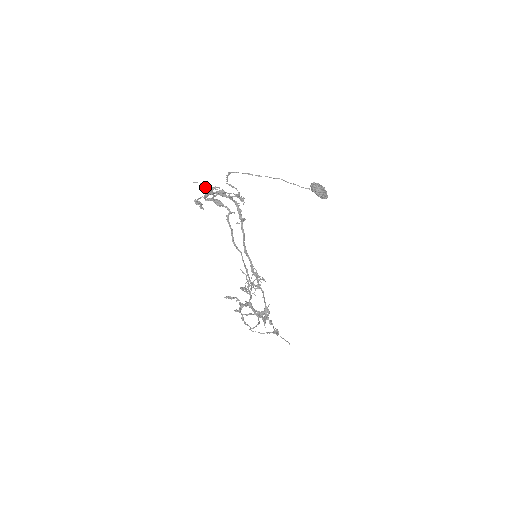
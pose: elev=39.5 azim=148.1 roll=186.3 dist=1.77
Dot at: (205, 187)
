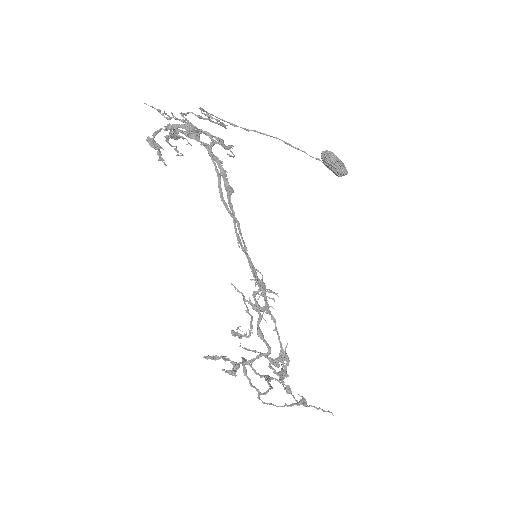
Dot at: (165, 117)
